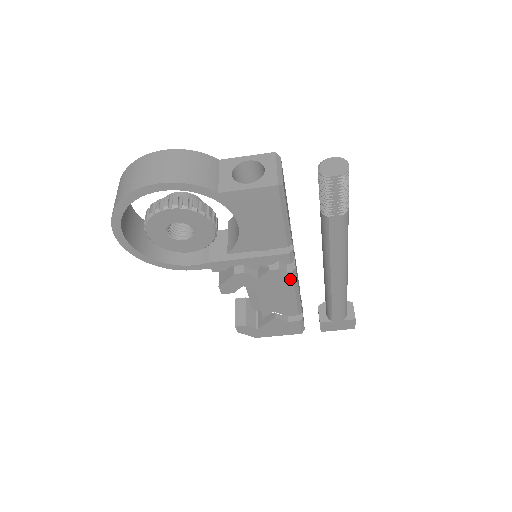
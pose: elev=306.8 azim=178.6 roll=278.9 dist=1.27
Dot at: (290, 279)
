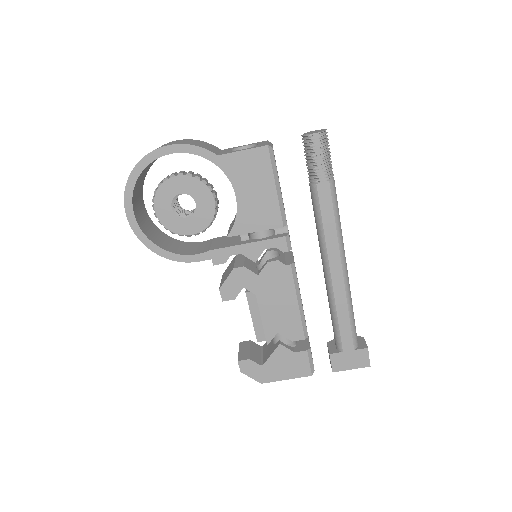
Dot at: (290, 276)
